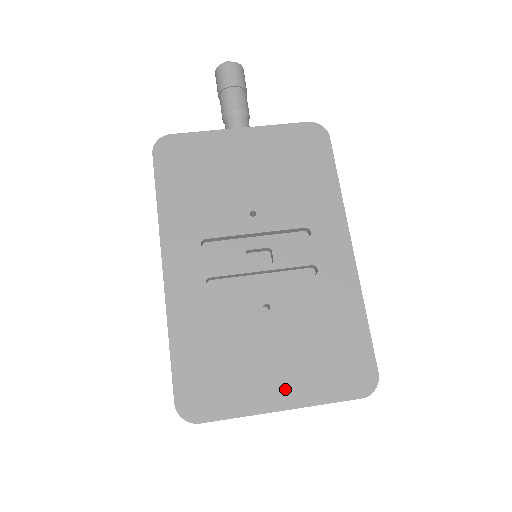
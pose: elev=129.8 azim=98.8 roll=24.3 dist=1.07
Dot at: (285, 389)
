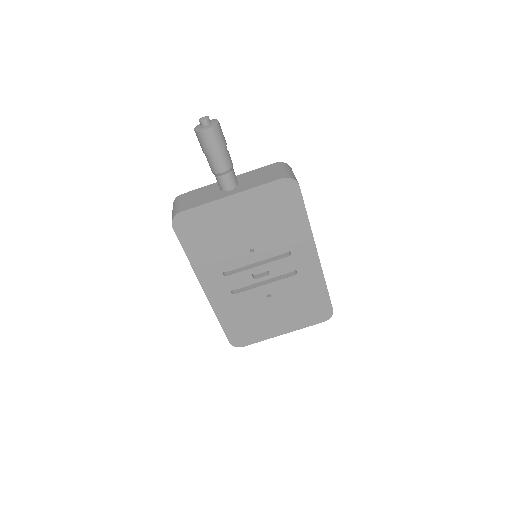
Dot at: (284, 326)
